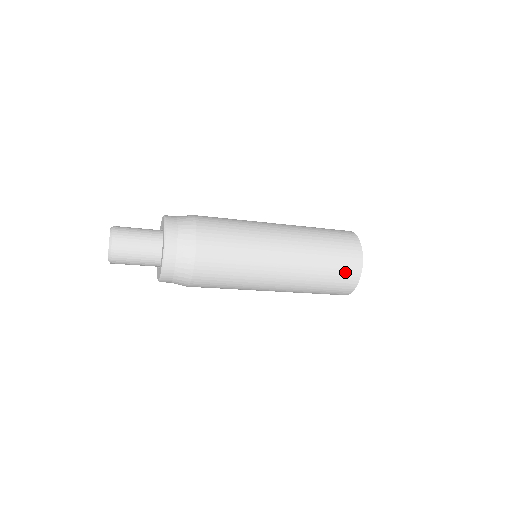
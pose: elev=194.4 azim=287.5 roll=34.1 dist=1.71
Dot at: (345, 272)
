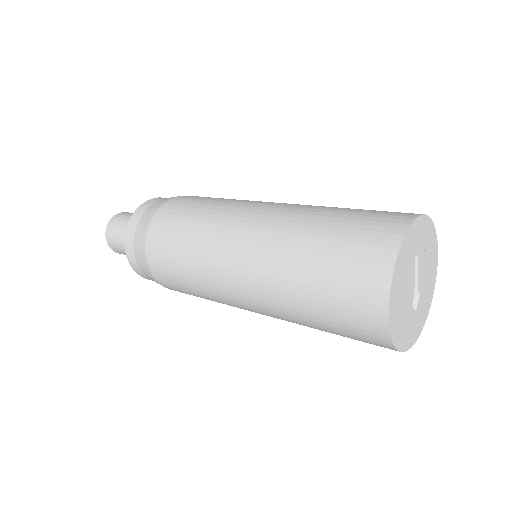
Dot at: (351, 299)
